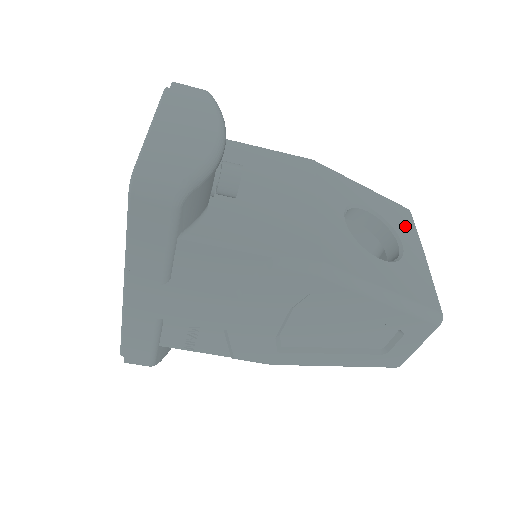
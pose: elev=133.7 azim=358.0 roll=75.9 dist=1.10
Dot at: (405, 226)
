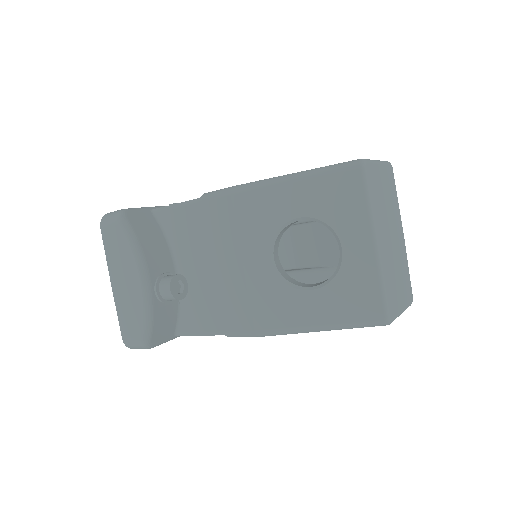
Dot at: (349, 209)
